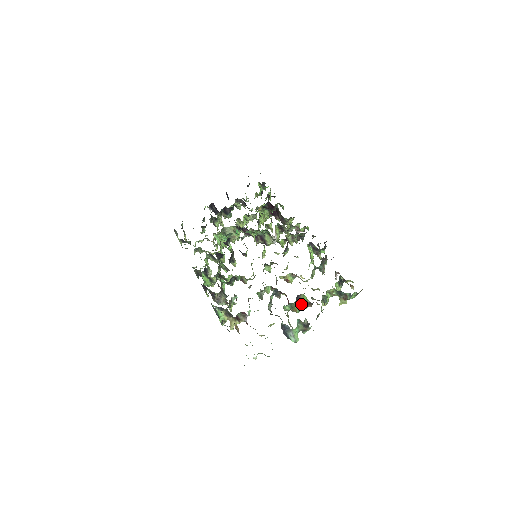
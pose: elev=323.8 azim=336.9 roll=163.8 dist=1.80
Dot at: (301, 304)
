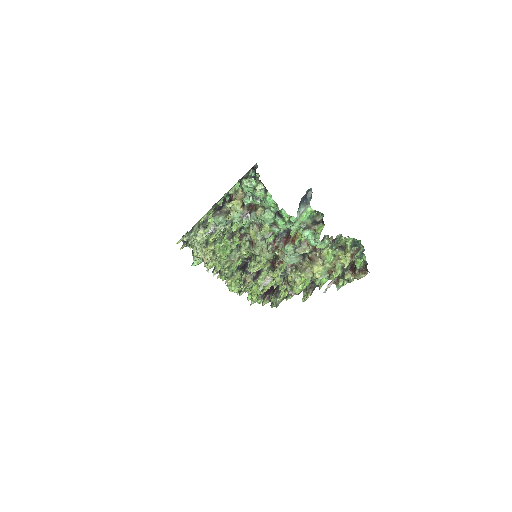
Dot at: occluded
